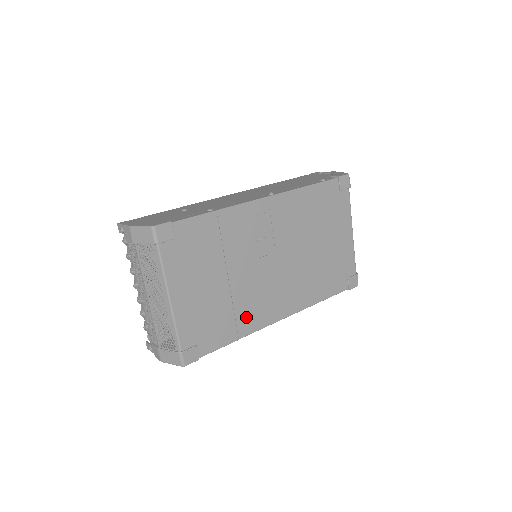
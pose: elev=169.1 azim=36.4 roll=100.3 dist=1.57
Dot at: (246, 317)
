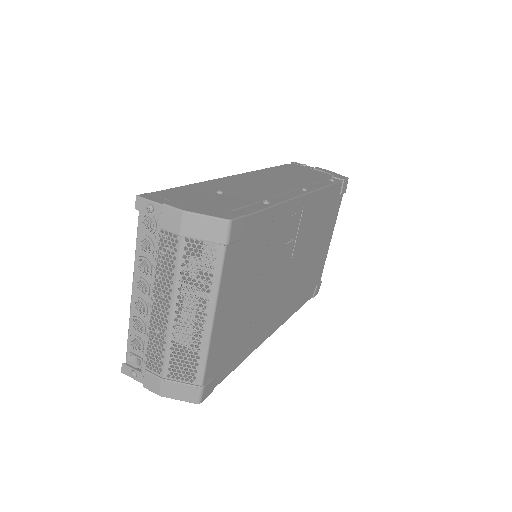
Dot at: (255, 334)
